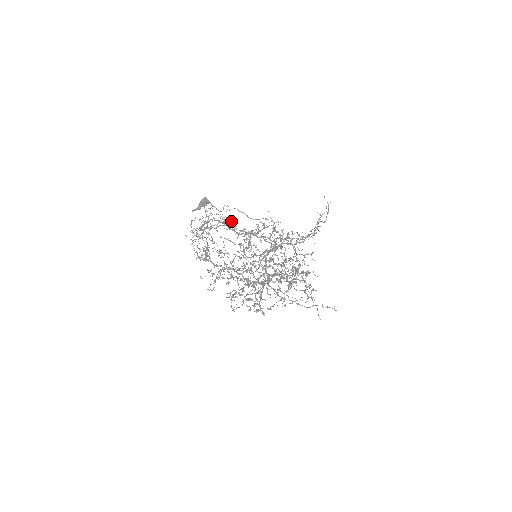
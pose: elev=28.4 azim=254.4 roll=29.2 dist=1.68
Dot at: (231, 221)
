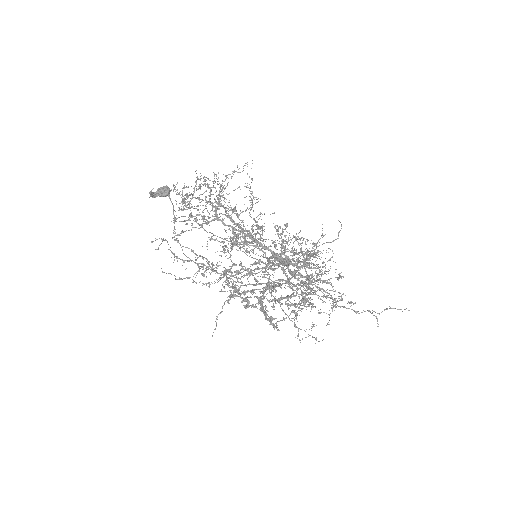
Dot at: occluded
